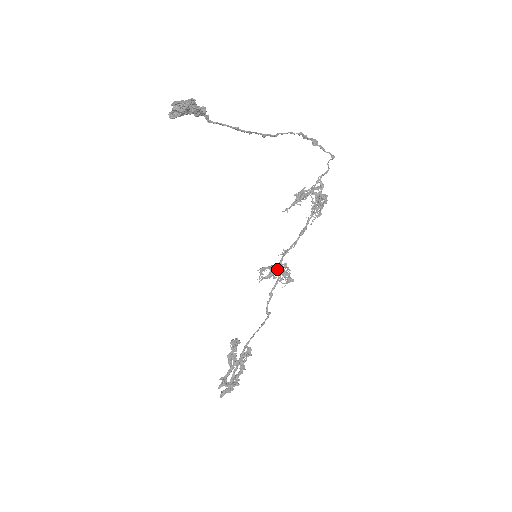
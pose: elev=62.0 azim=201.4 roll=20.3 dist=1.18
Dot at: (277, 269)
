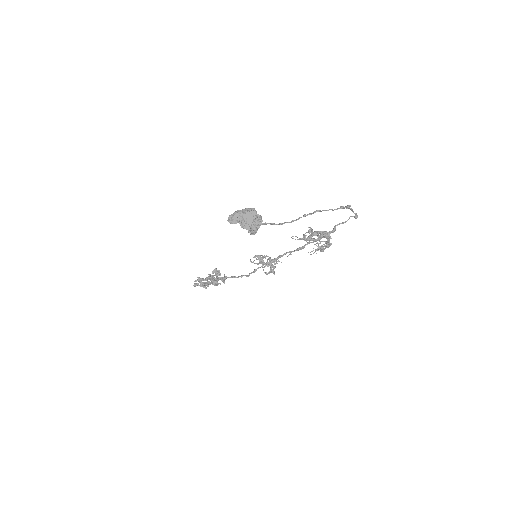
Dot at: occluded
